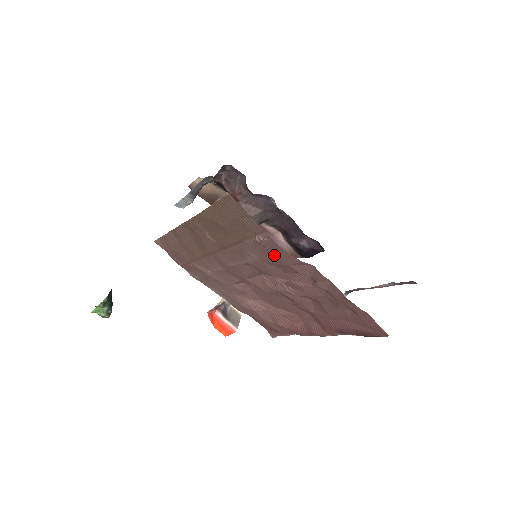
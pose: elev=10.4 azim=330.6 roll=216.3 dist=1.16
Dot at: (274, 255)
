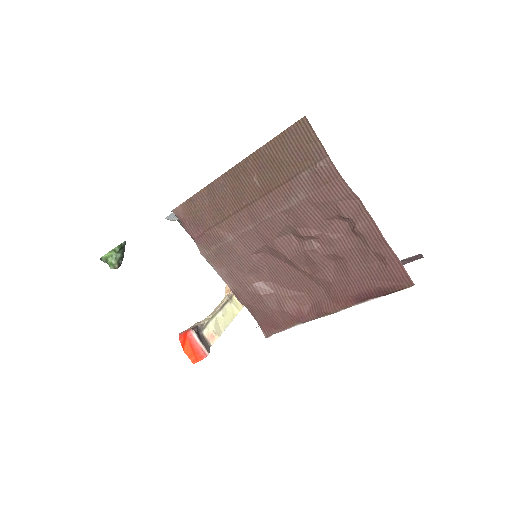
Dot at: (327, 187)
